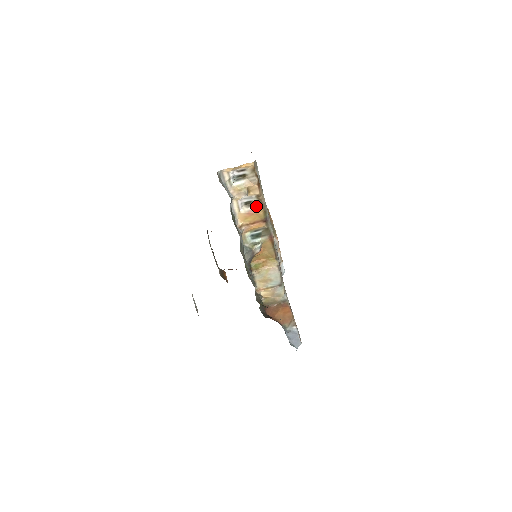
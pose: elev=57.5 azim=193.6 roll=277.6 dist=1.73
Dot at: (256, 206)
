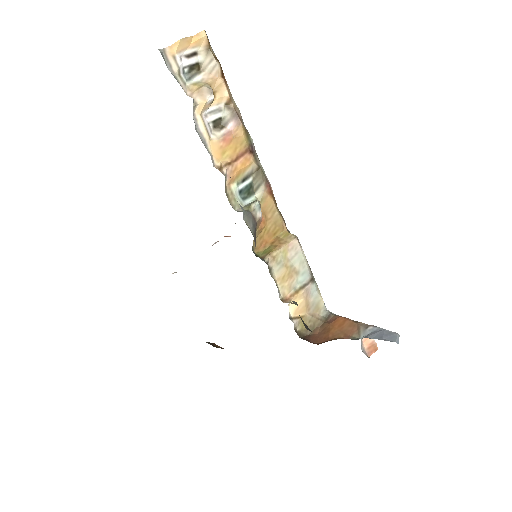
Dot at: (230, 125)
